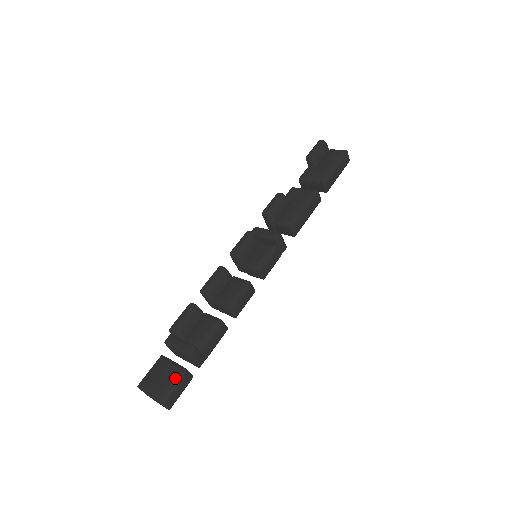
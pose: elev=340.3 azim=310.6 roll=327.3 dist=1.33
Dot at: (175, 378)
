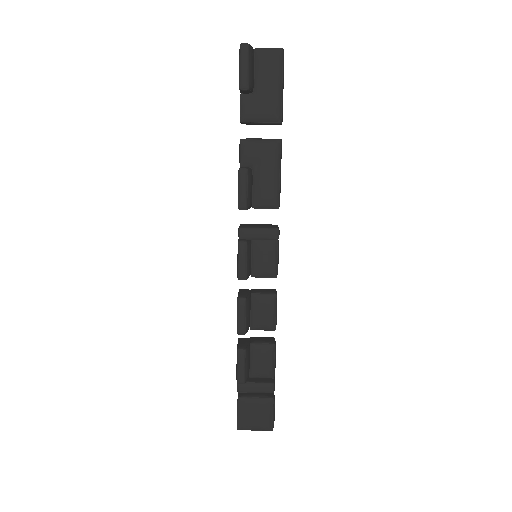
Dot at: (270, 410)
